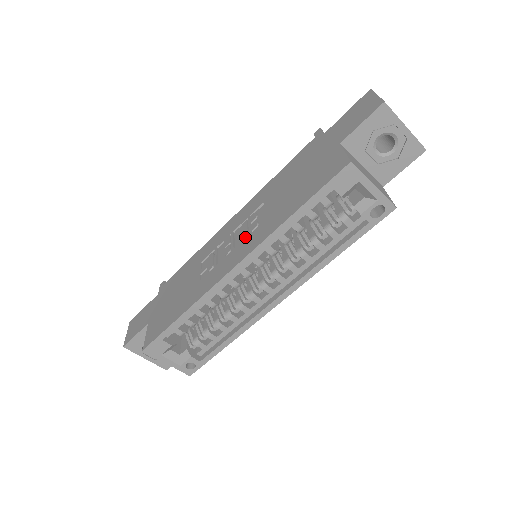
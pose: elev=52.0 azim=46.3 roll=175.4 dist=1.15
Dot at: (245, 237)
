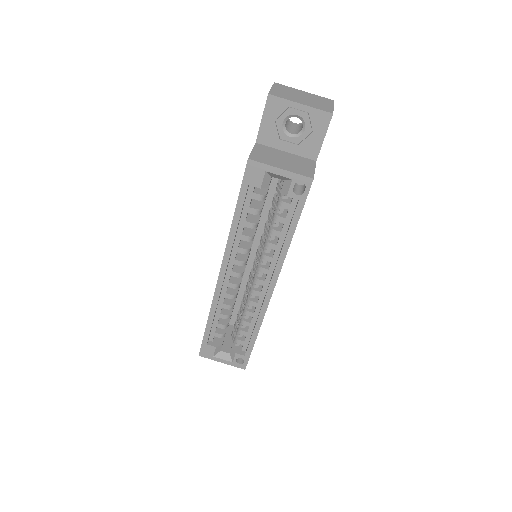
Dot at: occluded
